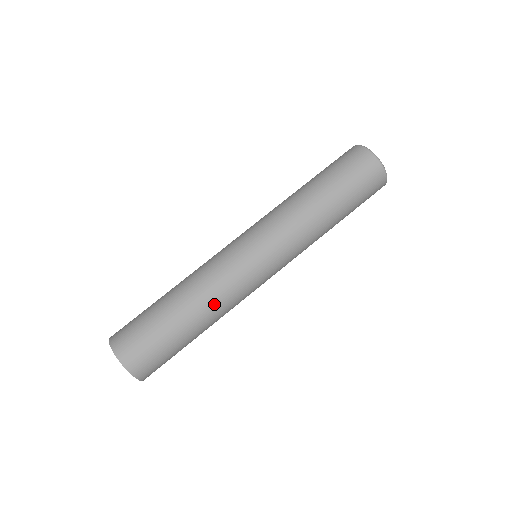
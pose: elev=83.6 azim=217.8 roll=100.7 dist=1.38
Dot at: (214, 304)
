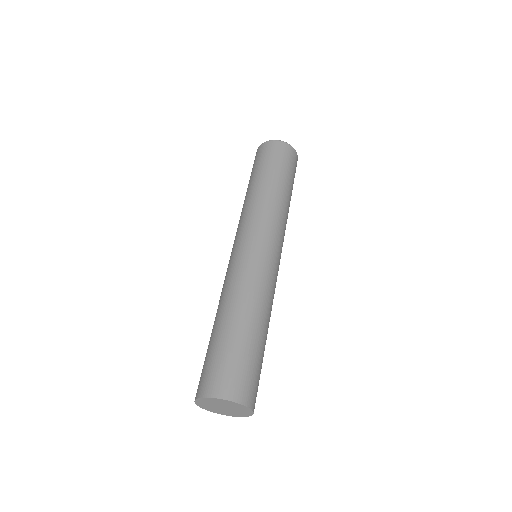
Dot at: (259, 299)
